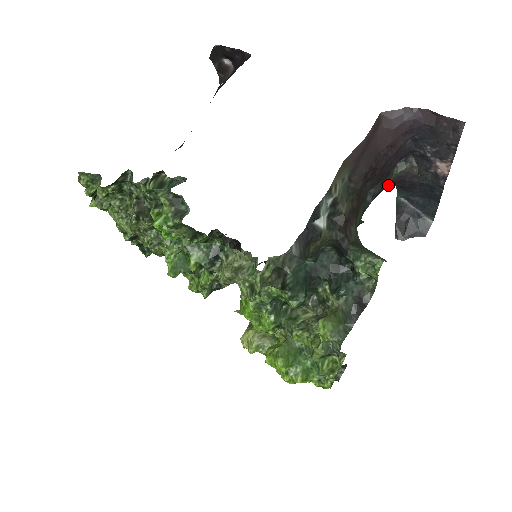
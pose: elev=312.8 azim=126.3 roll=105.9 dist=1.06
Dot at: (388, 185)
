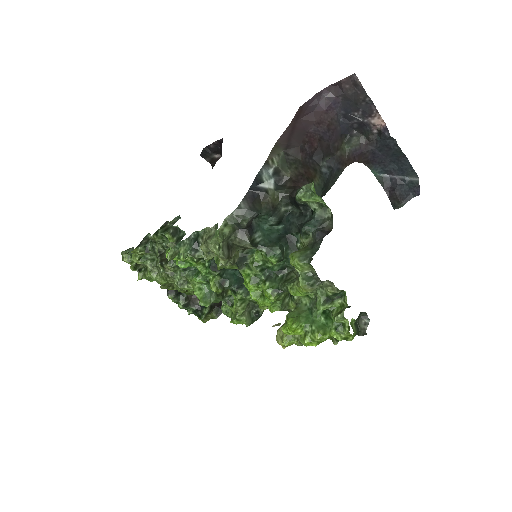
Dot at: (349, 162)
